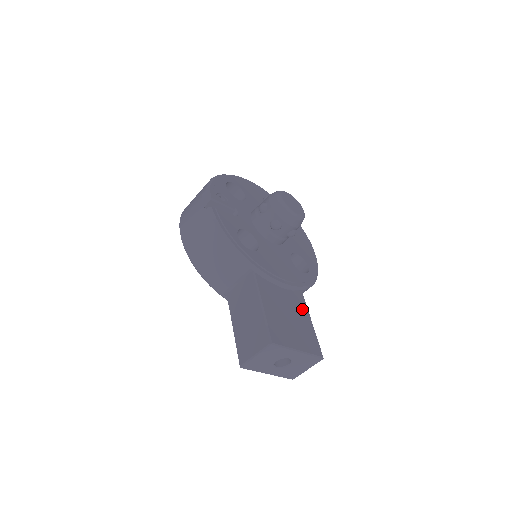
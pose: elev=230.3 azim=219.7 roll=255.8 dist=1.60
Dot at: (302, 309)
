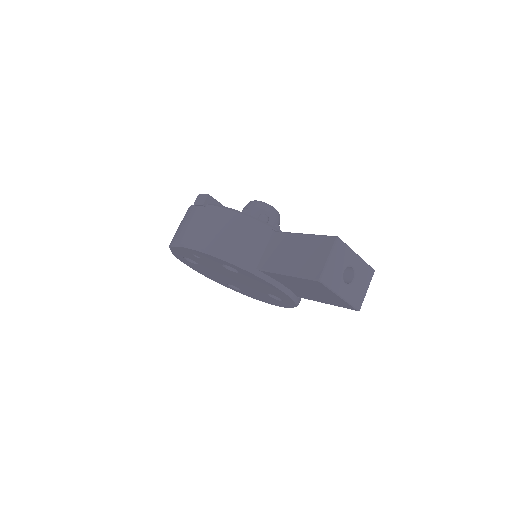
Dot at: occluded
